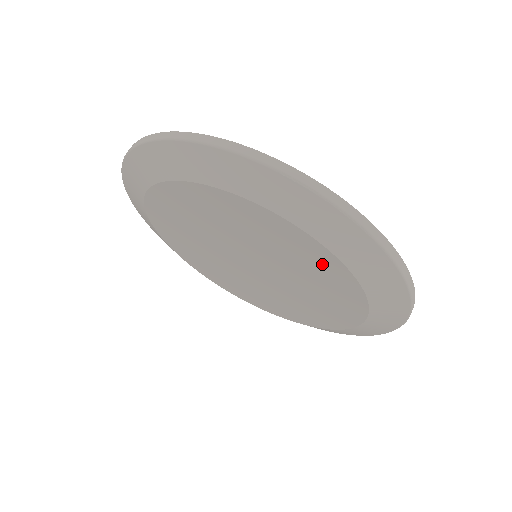
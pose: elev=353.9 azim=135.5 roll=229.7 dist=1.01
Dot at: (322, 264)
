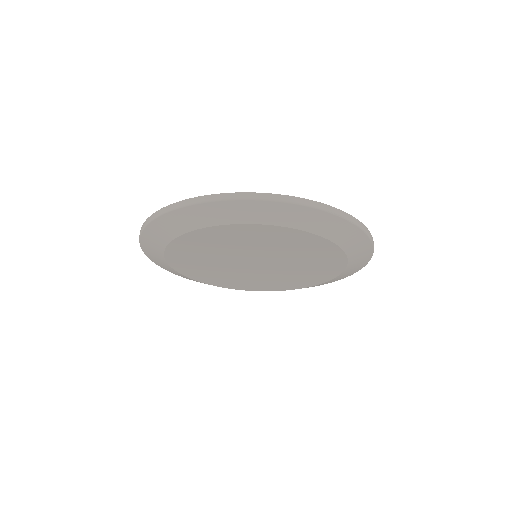
Dot at: (327, 255)
